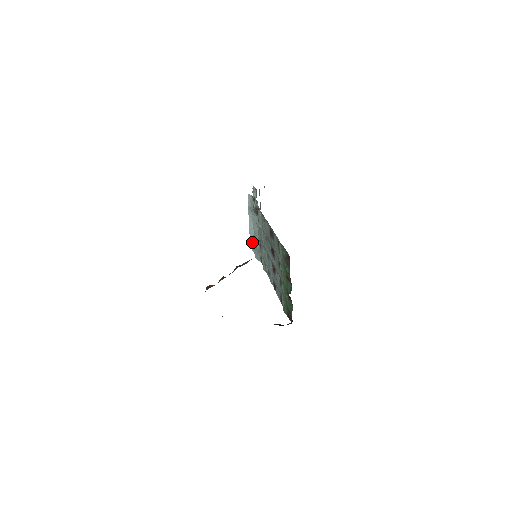
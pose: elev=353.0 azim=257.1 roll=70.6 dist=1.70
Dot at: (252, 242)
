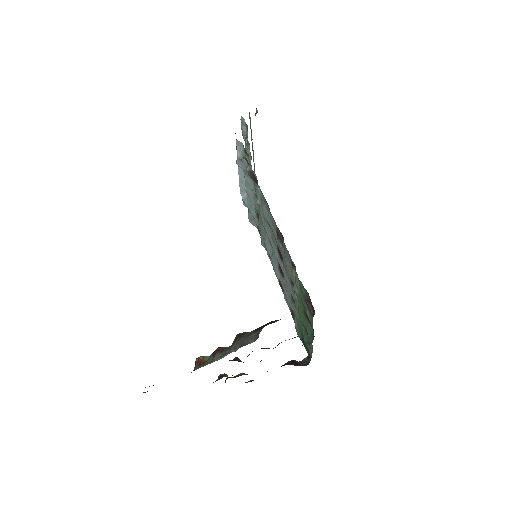
Dot at: (243, 197)
